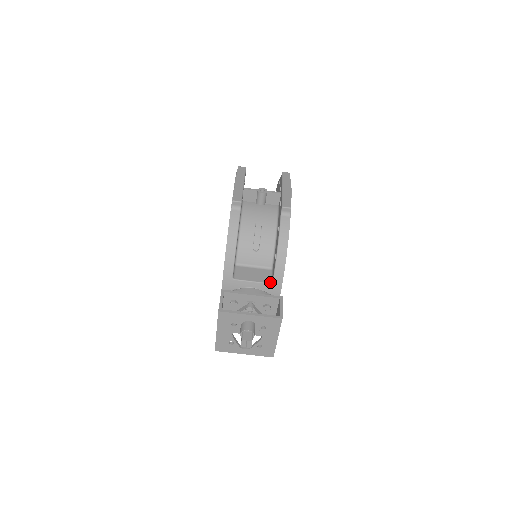
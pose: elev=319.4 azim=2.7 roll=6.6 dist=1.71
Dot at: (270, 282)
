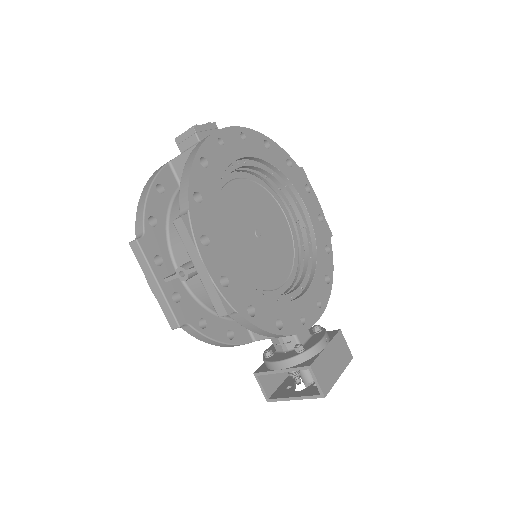
Dot at: occluded
